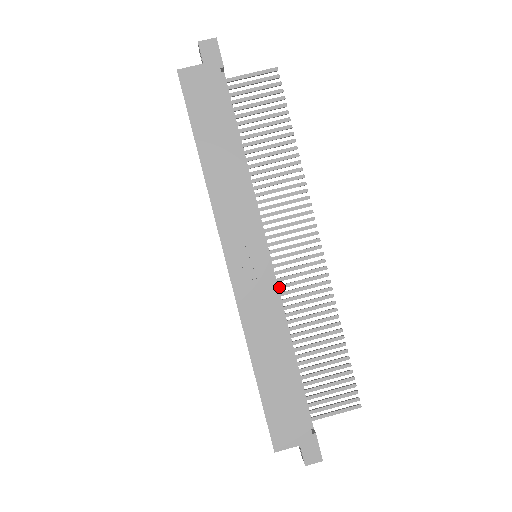
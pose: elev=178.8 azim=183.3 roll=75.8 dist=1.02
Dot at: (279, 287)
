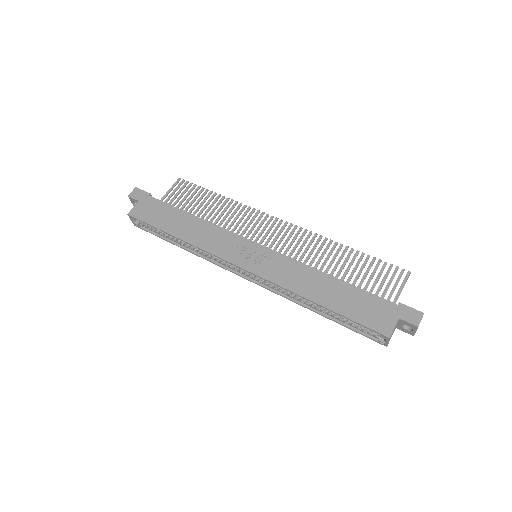
Dot at: occluded
